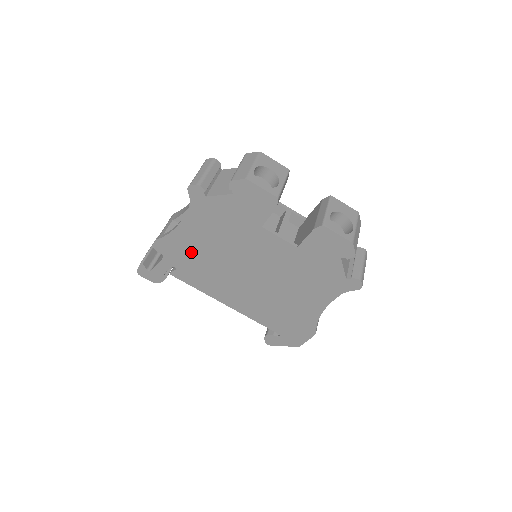
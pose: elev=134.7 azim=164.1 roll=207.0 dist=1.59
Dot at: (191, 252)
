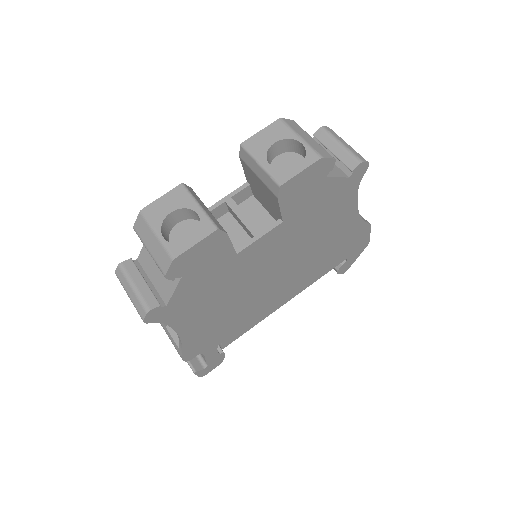
Dot at: (215, 328)
